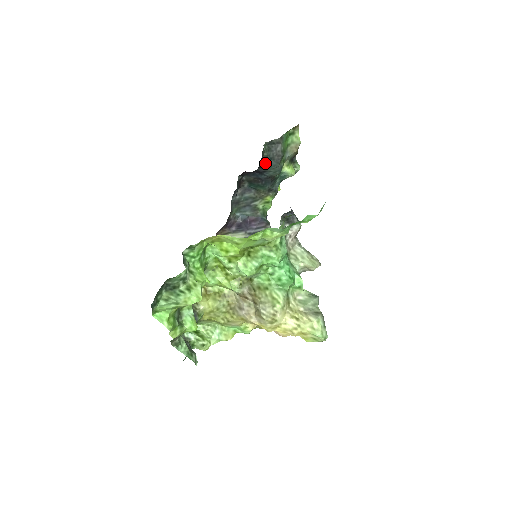
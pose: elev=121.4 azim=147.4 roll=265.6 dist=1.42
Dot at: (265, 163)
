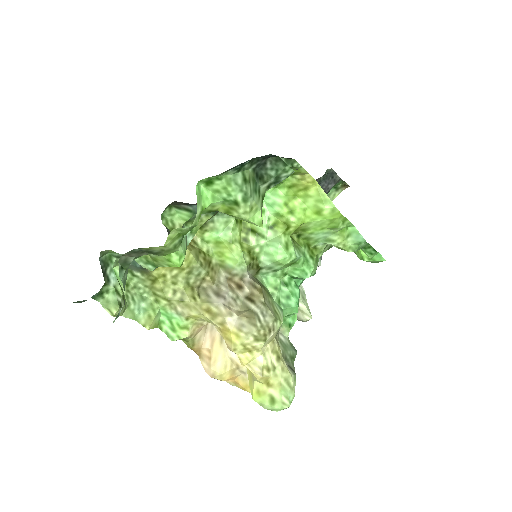
Dot at: occluded
